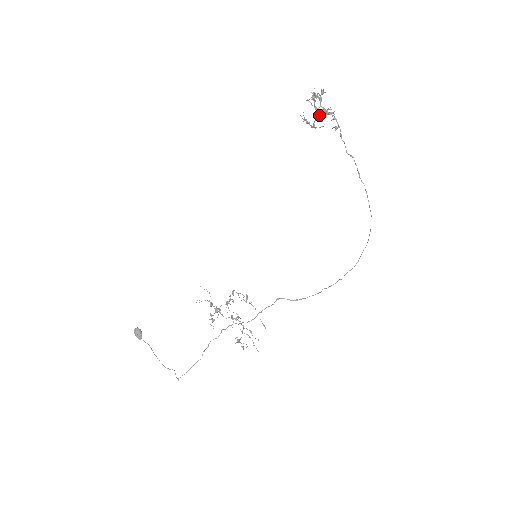
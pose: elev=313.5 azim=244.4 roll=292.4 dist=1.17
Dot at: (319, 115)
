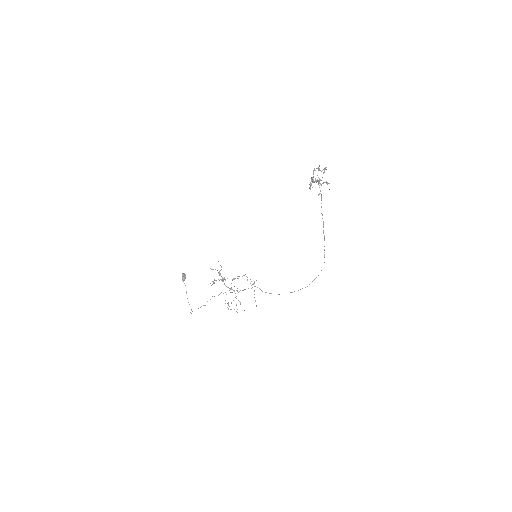
Dot at: occluded
